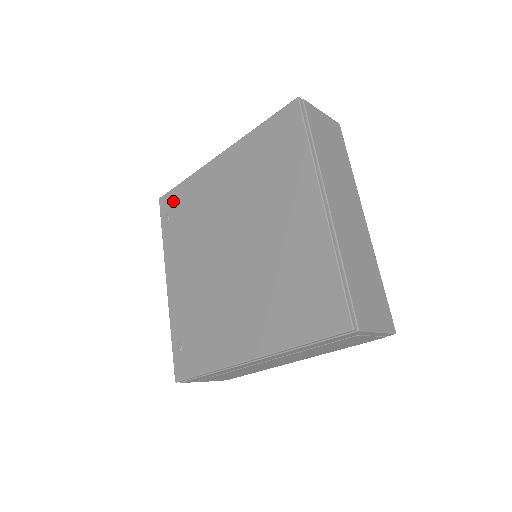
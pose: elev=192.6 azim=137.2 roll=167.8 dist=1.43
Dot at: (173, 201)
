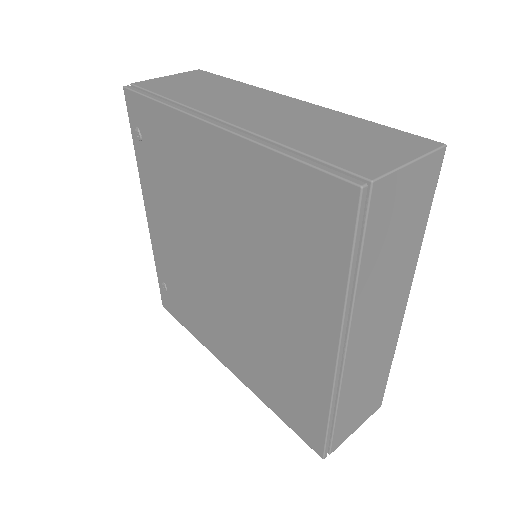
Dot at: (144, 118)
